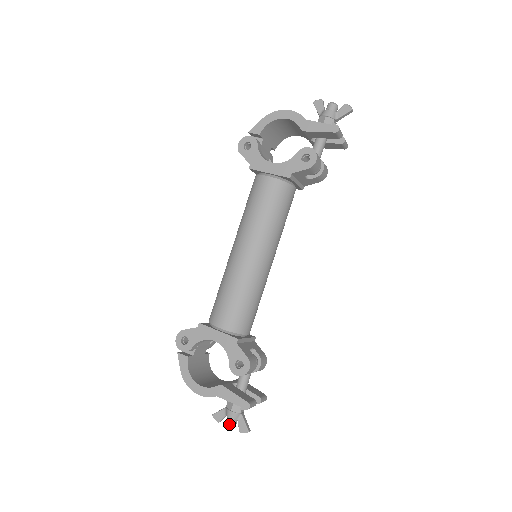
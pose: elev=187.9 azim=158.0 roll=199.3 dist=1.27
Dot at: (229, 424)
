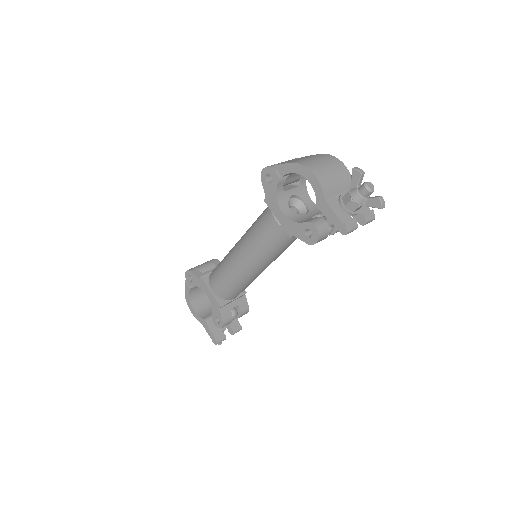
Dot at: occluded
